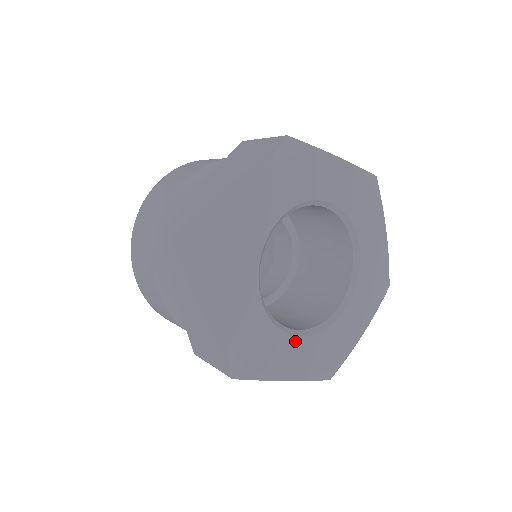
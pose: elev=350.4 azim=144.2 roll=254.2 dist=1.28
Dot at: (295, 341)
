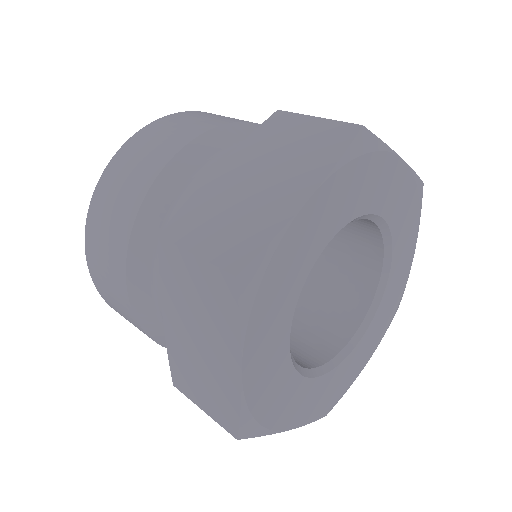
Dot at: (309, 384)
